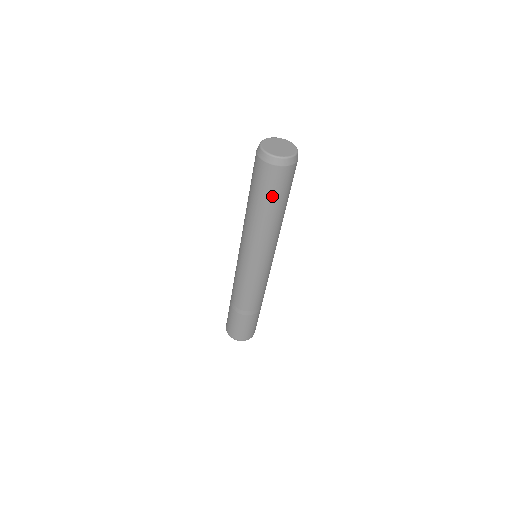
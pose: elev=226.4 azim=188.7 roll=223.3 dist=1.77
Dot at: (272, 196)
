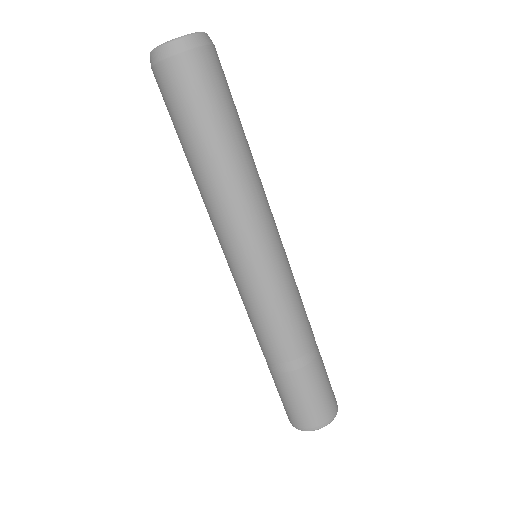
Dot at: (223, 106)
